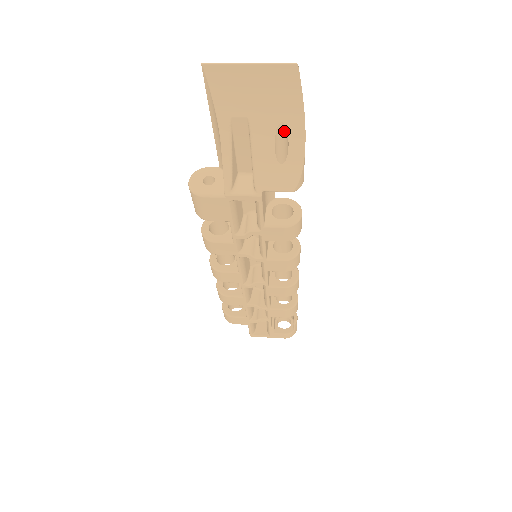
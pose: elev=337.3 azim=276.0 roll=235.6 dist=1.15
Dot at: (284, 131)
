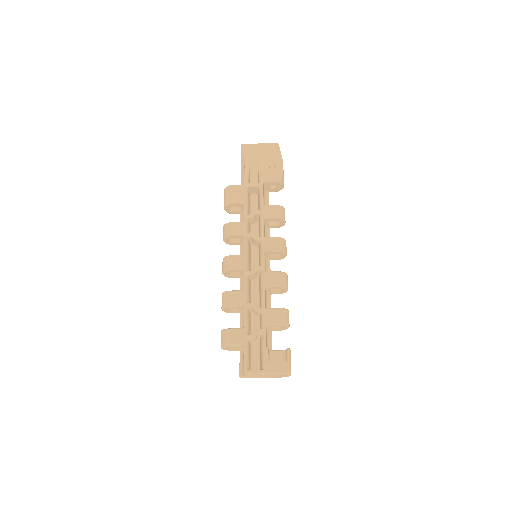
Dot at: (273, 164)
